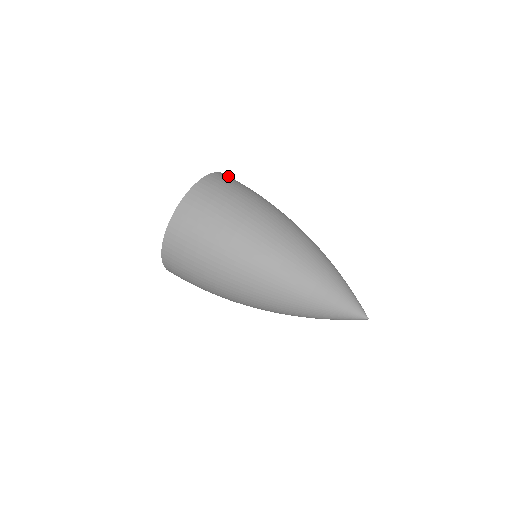
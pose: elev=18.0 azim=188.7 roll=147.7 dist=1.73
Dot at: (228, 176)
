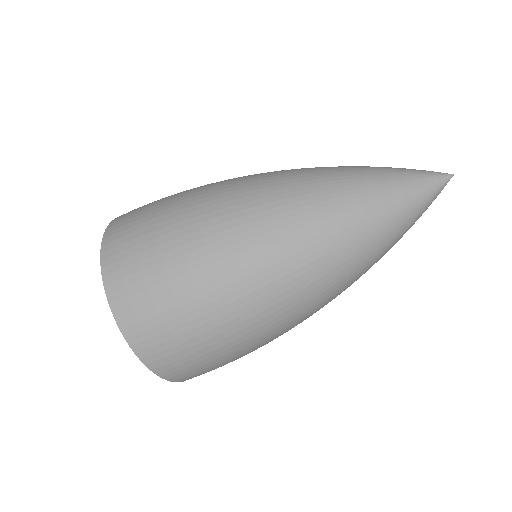
Dot at: (128, 212)
